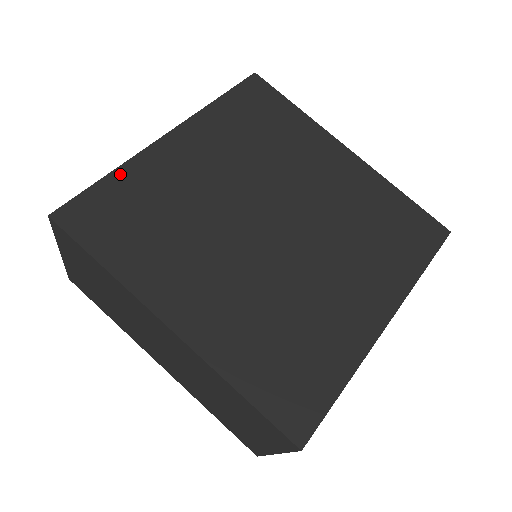
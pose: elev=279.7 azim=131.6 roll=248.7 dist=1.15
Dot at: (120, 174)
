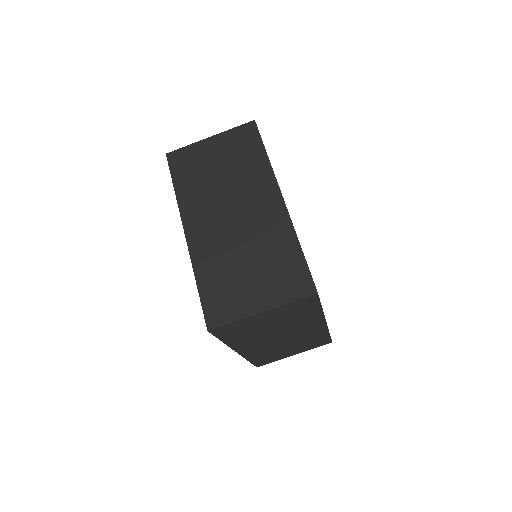
Dot at: occluded
